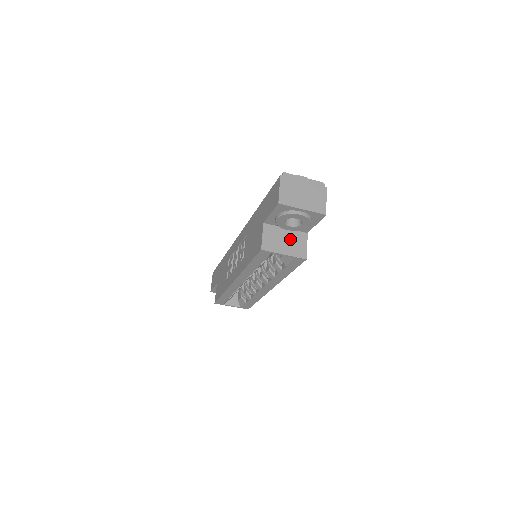
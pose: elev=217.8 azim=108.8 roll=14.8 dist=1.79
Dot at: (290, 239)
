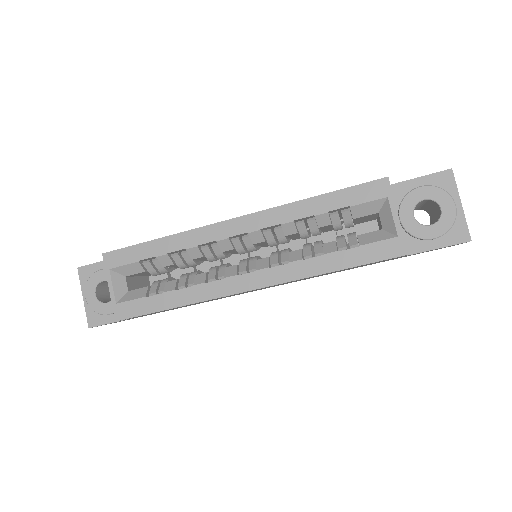
Dot at: occluded
